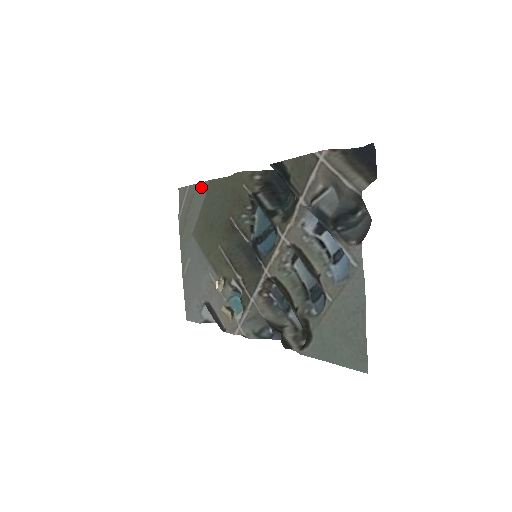
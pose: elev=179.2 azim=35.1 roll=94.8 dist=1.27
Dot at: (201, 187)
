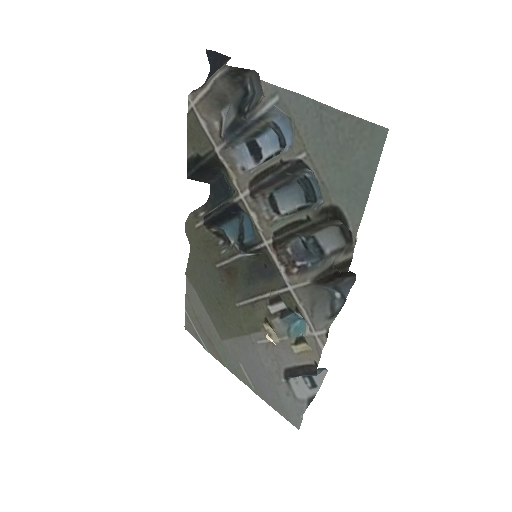
Dot at: (189, 292)
